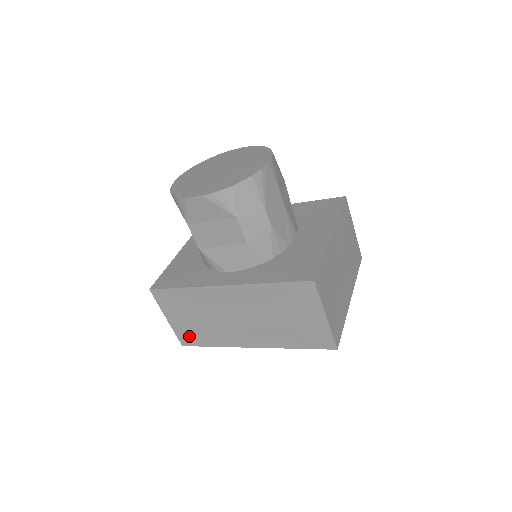
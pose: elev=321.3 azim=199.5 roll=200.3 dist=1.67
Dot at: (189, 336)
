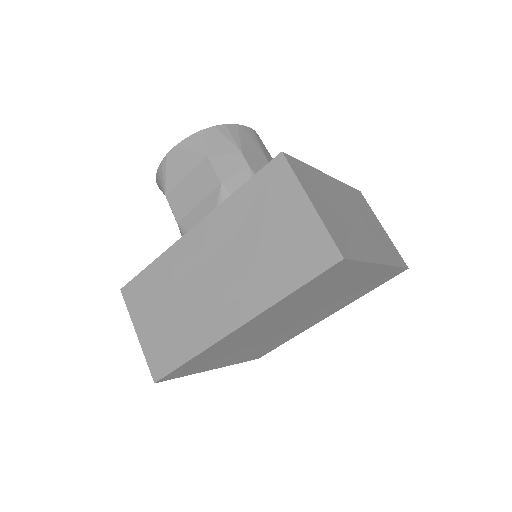
Dot at: (161, 355)
